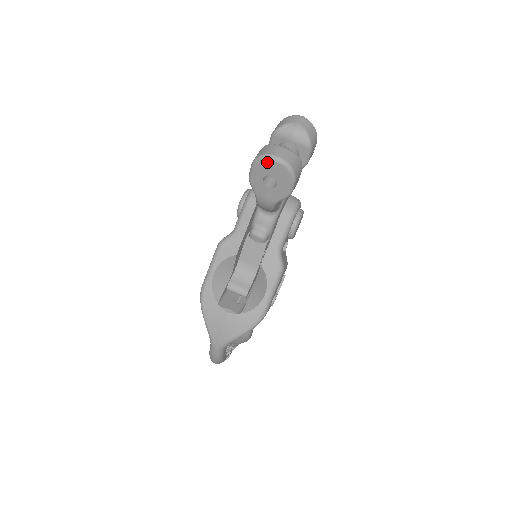
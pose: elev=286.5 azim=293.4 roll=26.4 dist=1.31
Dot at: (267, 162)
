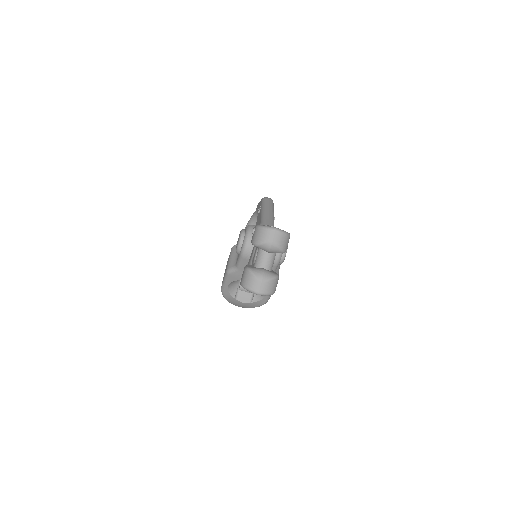
Dot at: (252, 292)
